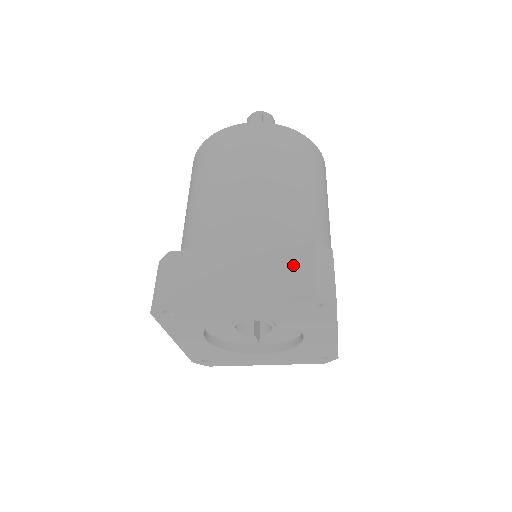
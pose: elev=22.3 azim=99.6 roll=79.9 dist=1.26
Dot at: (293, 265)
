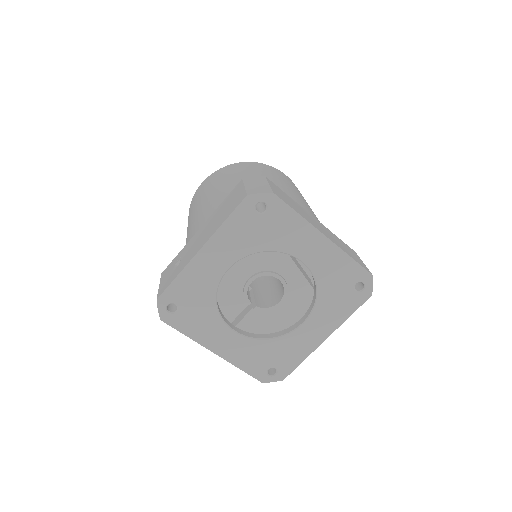
Dot at: (351, 251)
